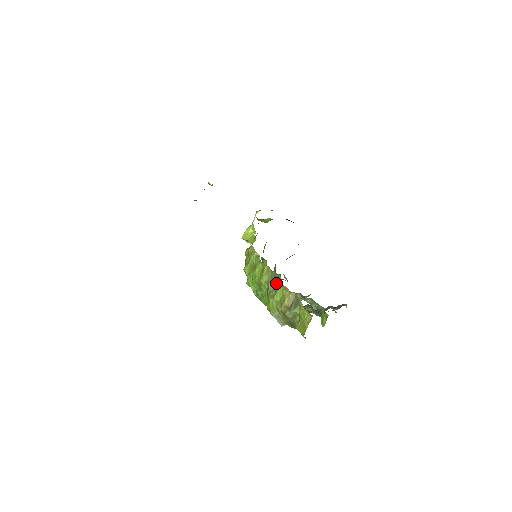
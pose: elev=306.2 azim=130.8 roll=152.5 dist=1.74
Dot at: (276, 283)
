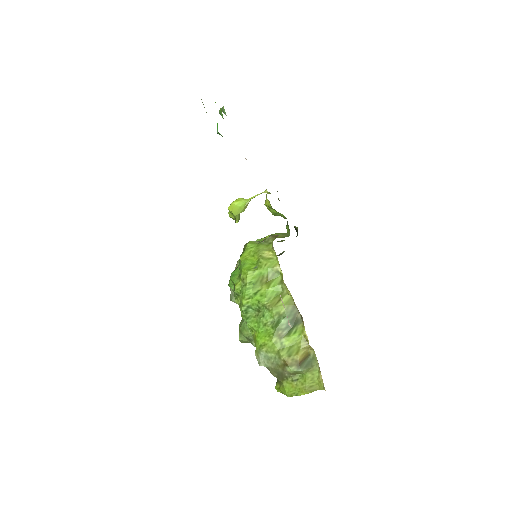
Dot at: (293, 324)
